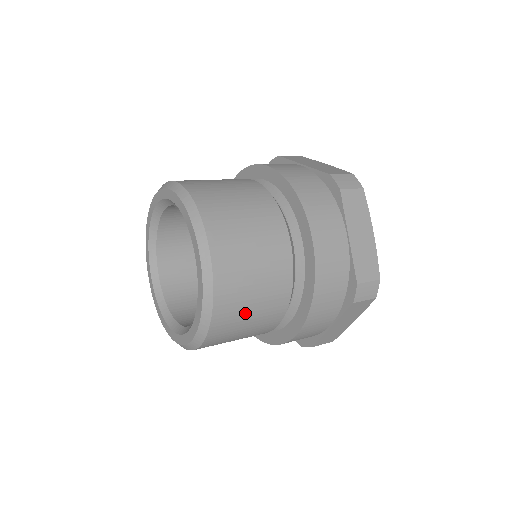
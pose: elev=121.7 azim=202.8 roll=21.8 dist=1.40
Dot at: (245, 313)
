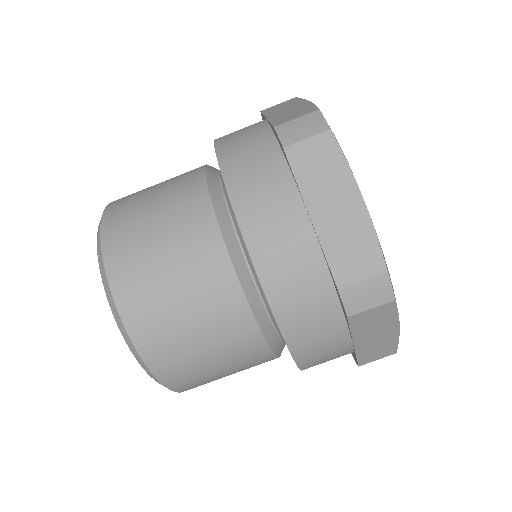
Dot at: occluded
